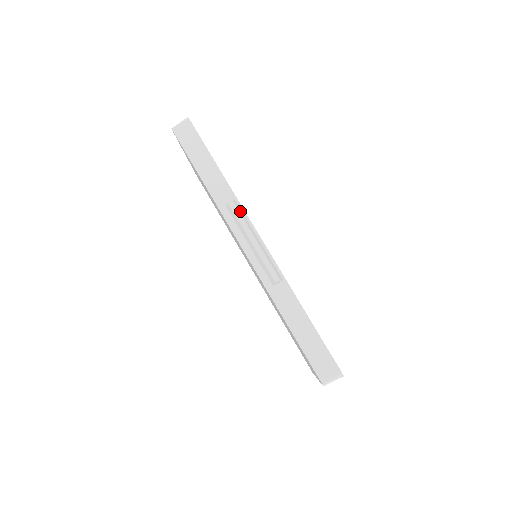
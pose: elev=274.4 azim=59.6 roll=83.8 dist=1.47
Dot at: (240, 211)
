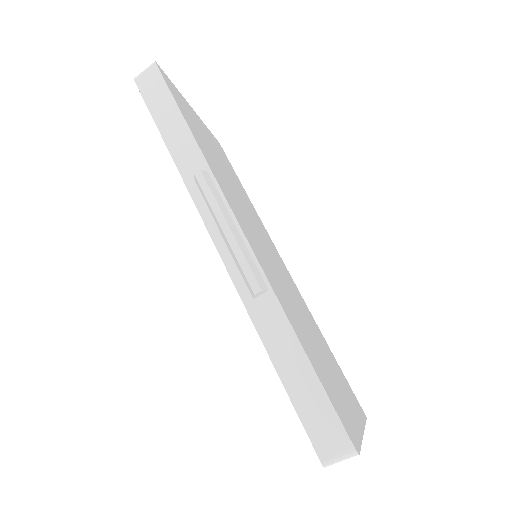
Dot at: (211, 186)
